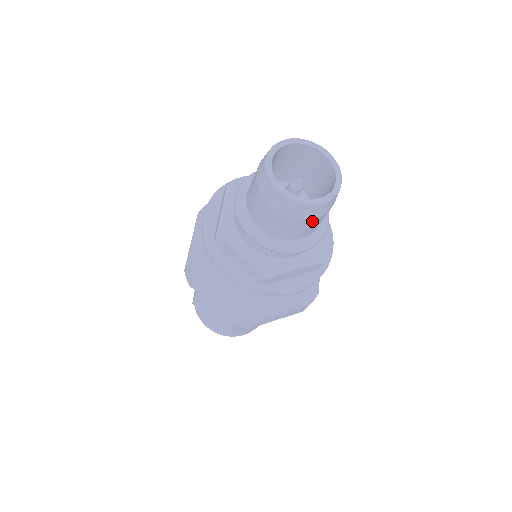
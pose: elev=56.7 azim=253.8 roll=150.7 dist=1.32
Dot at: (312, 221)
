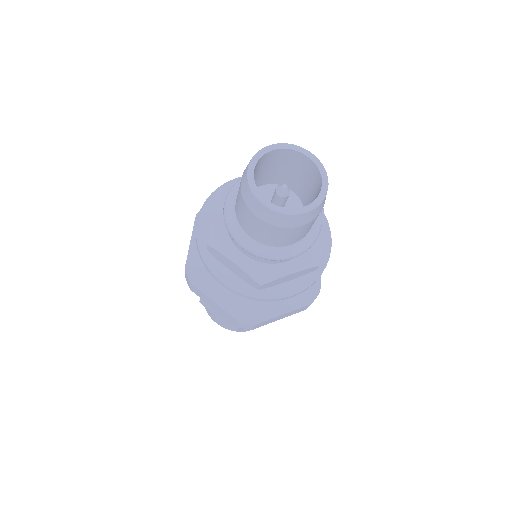
Dot at: (300, 229)
